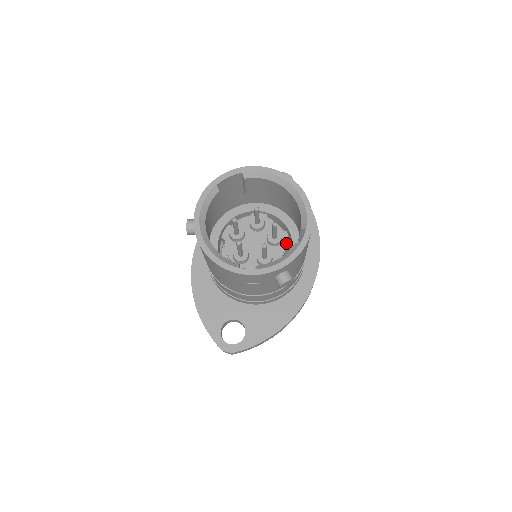
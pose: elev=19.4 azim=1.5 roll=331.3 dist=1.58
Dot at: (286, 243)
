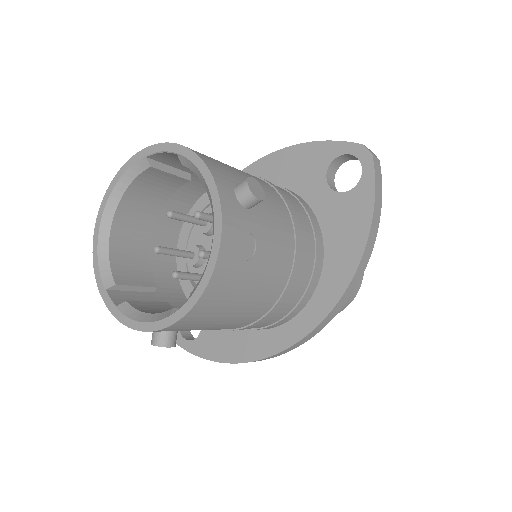
Dot at: occluded
